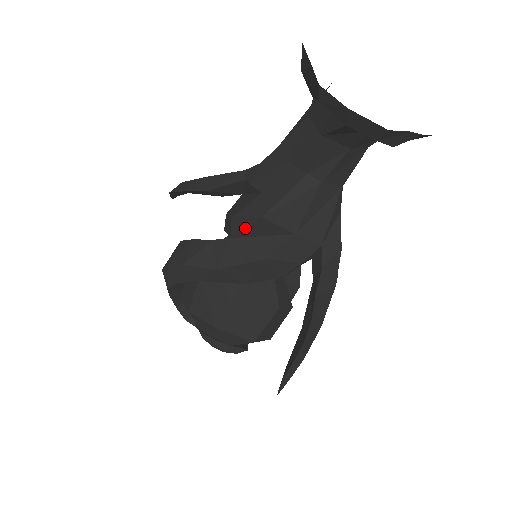
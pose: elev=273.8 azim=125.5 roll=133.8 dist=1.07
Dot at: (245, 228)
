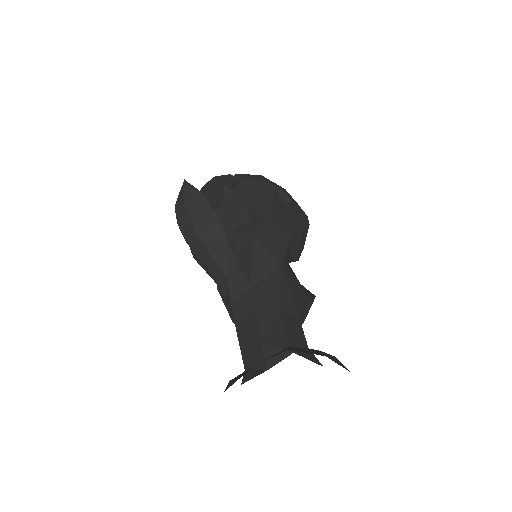
Dot at: occluded
